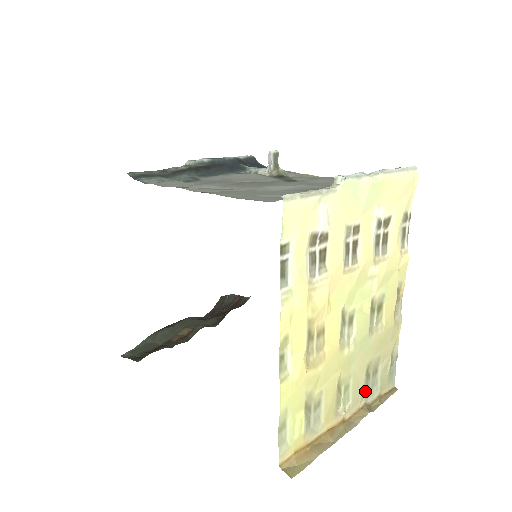
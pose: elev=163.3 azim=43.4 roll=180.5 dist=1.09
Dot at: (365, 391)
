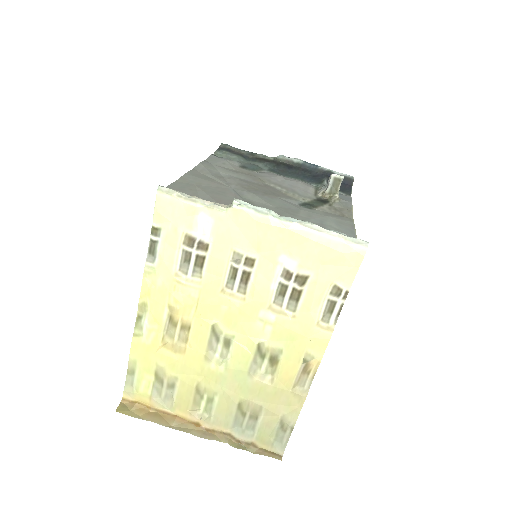
Dot at: (235, 423)
